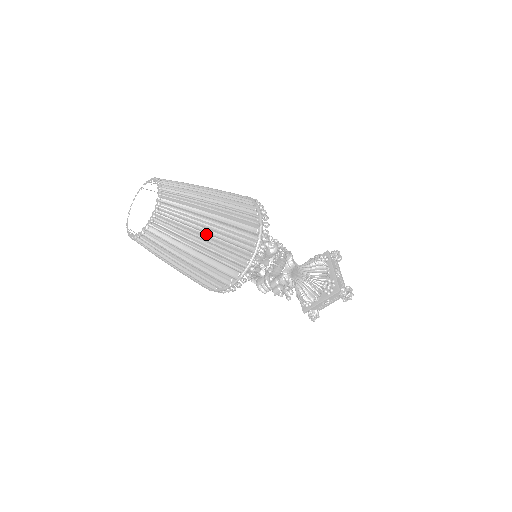
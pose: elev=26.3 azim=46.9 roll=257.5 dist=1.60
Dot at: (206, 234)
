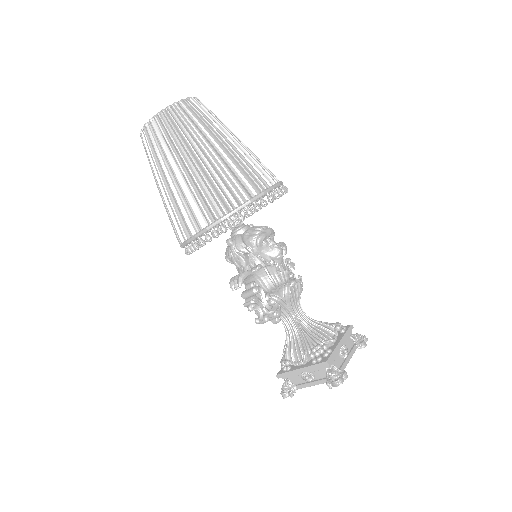
Dot at: (199, 159)
